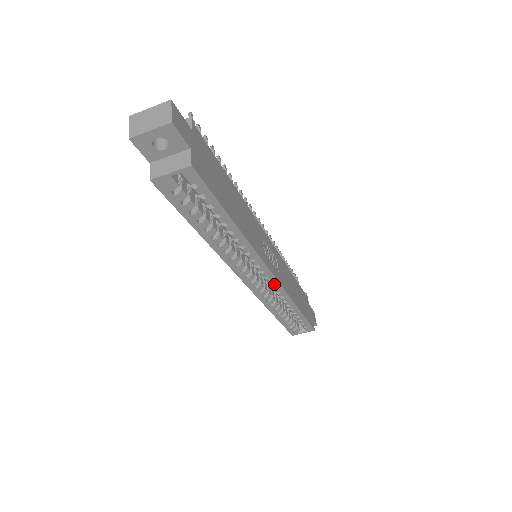
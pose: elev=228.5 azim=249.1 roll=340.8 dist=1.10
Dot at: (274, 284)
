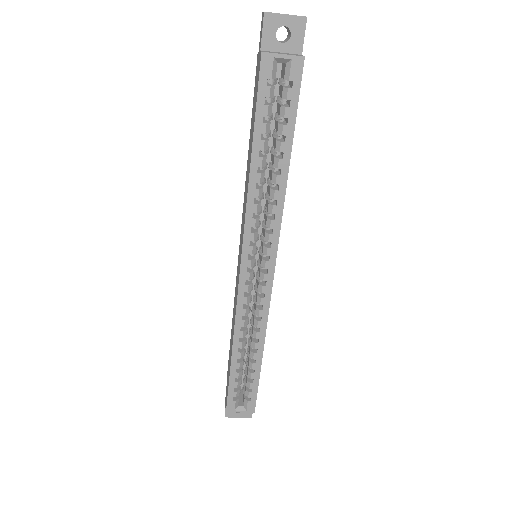
Dot at: (266, 288)
